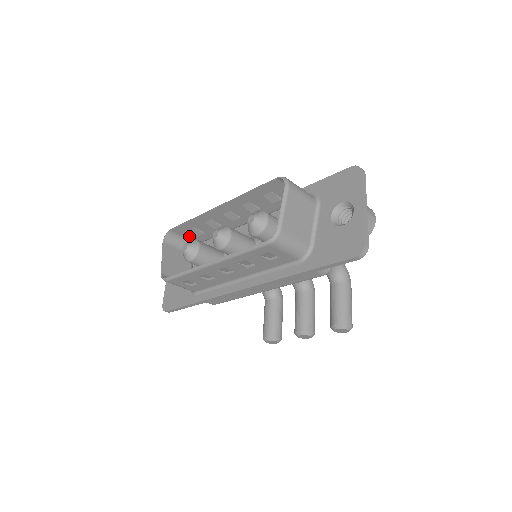
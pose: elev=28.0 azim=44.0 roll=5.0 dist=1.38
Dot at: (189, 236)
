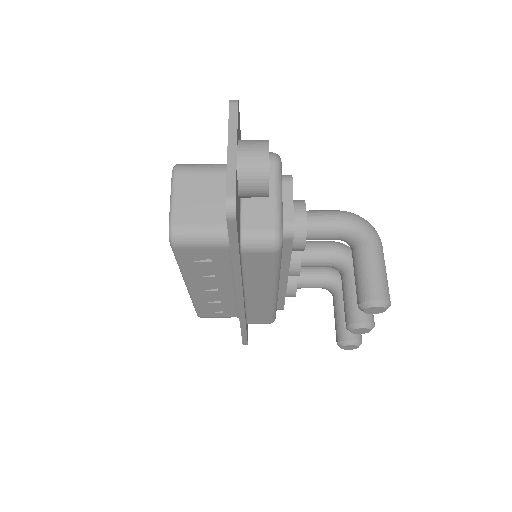
Dot at: occluded
